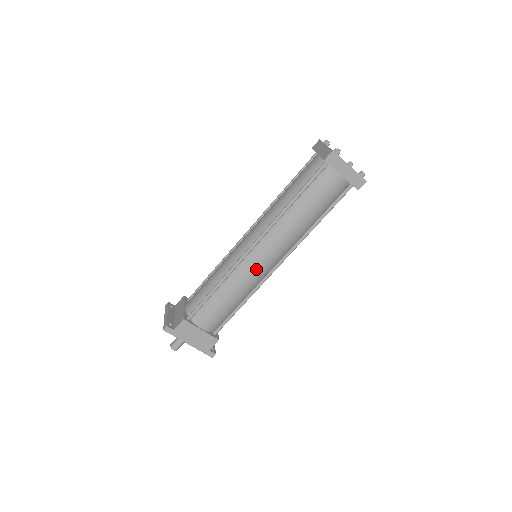
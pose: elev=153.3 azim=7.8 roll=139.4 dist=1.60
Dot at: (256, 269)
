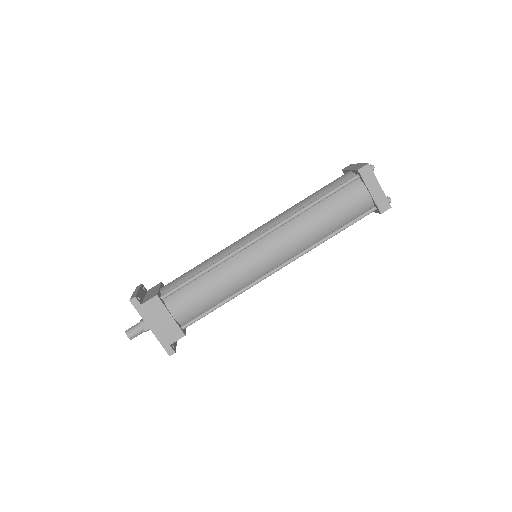
Dot at: (255, 263)
